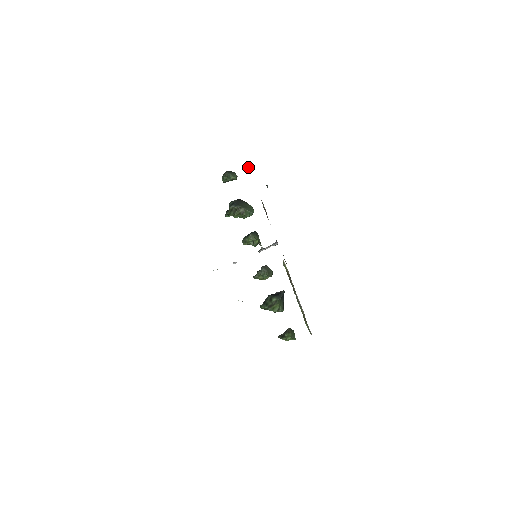
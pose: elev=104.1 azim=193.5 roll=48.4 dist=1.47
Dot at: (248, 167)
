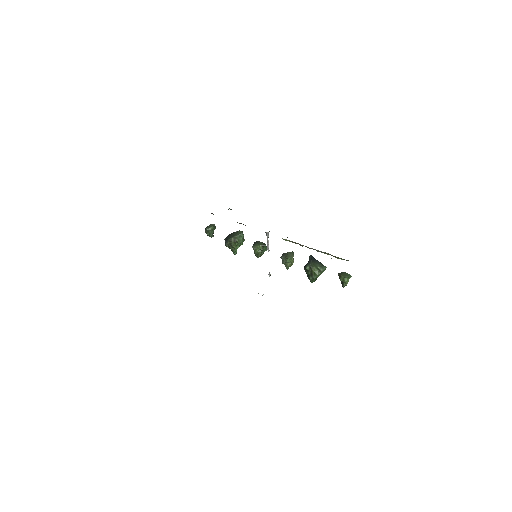
Dot at: occluded
